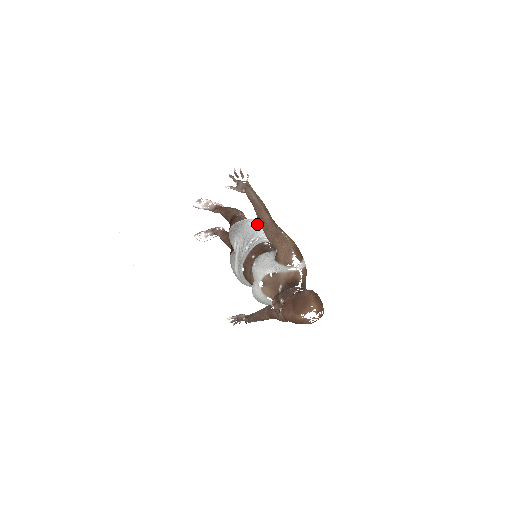
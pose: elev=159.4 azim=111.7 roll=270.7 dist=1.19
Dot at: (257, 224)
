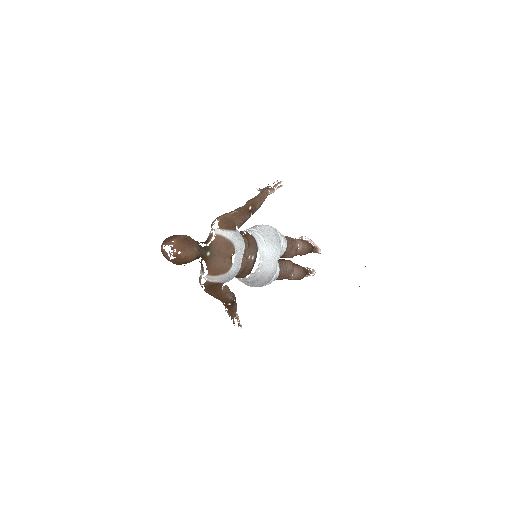
Dot at: (265, 226)
